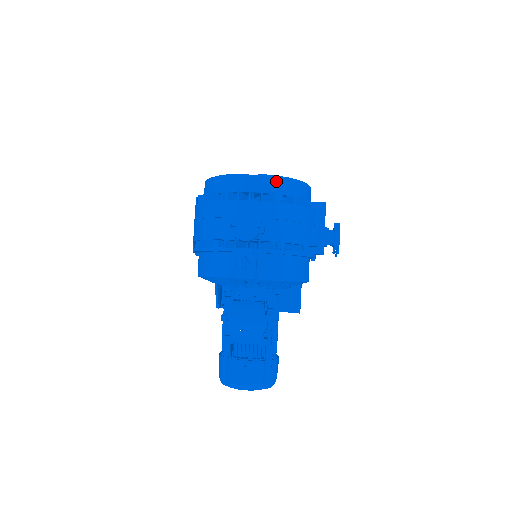
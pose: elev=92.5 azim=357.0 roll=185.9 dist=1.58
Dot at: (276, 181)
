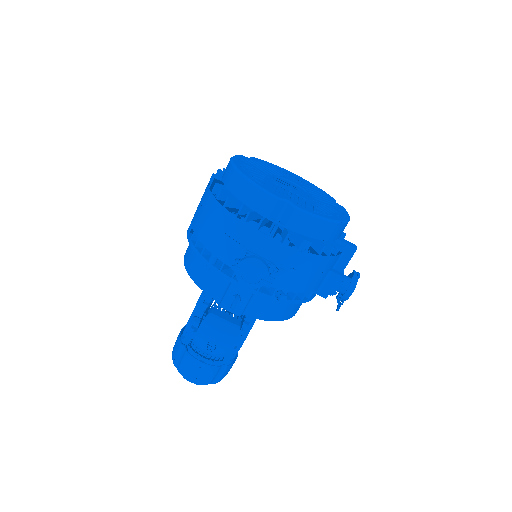
Dot at: (311, 221)
